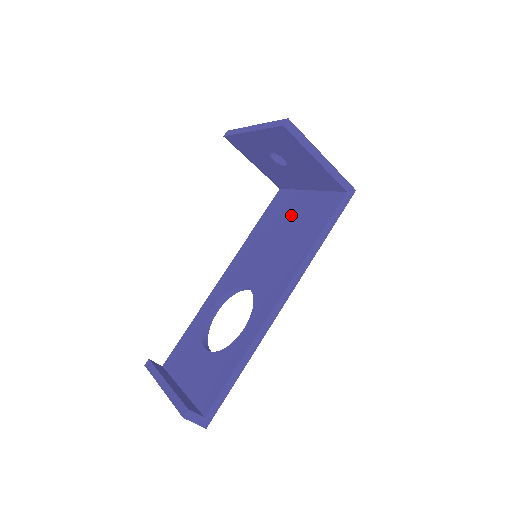
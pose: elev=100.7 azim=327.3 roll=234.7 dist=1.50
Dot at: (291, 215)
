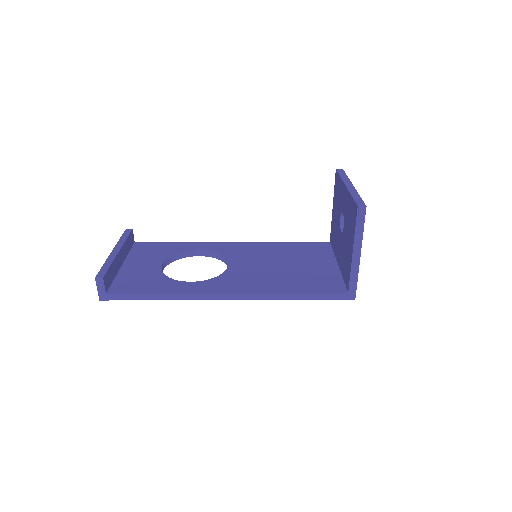
Dot at: (308, 263)
